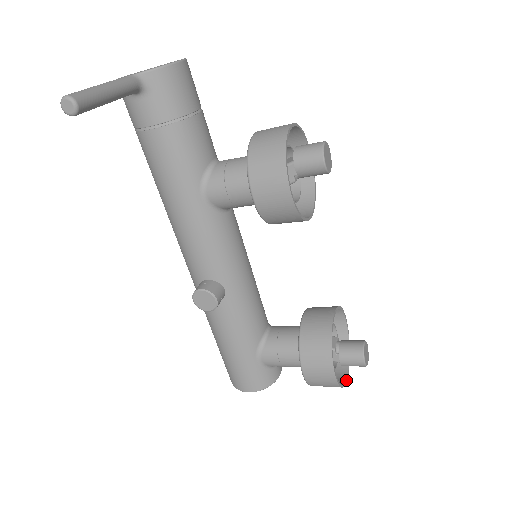
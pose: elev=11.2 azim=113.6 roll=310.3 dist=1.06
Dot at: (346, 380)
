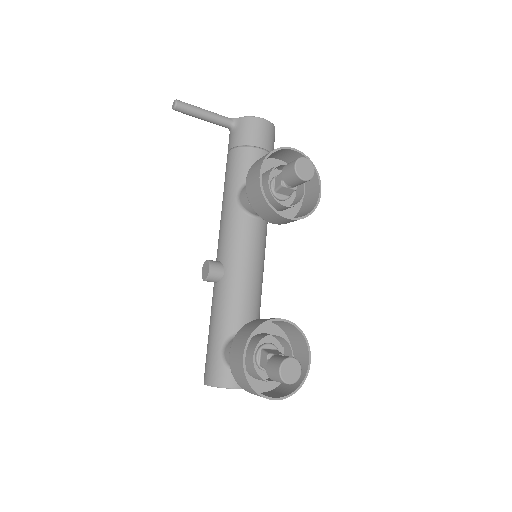
Dot at: (267, 397)
